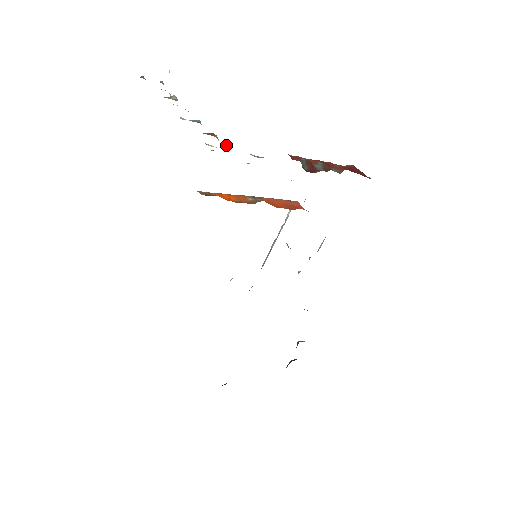
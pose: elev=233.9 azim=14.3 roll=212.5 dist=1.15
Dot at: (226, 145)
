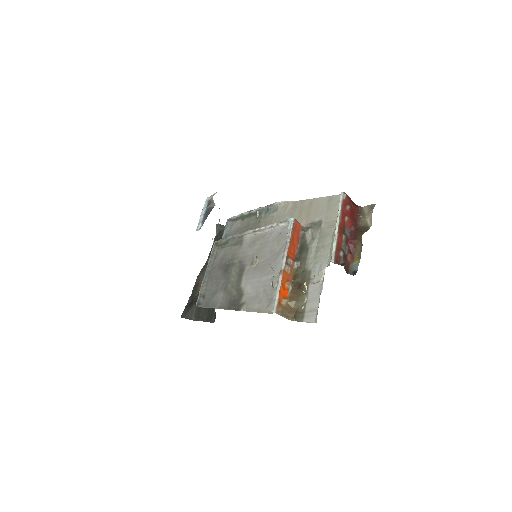
Dot at: (306, 288)
